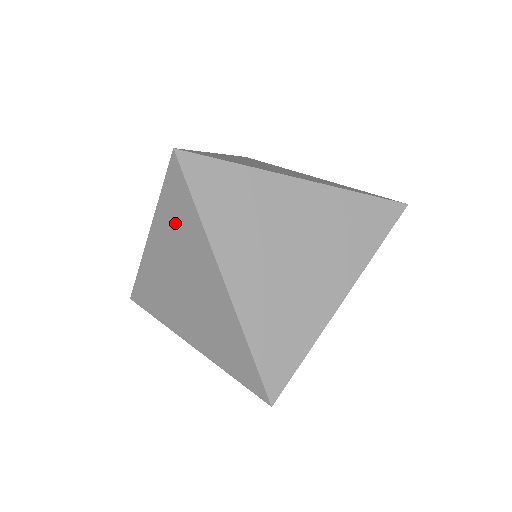
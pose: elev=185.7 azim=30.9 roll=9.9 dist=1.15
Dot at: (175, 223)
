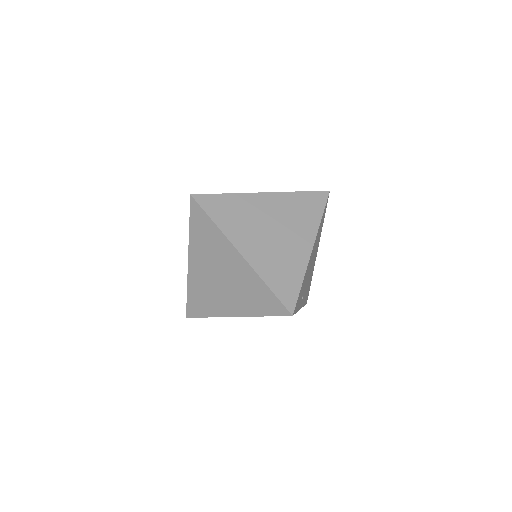
Dot at: occluded
